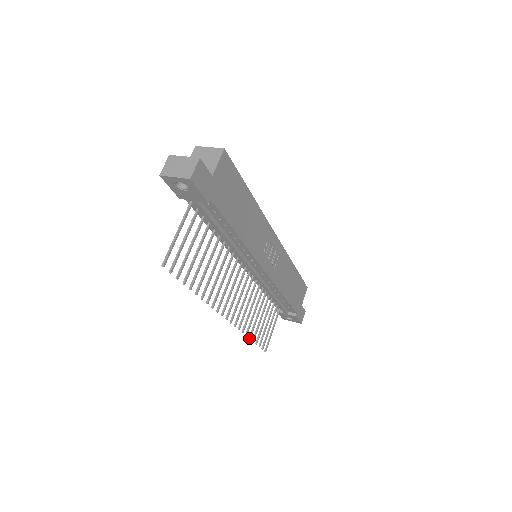
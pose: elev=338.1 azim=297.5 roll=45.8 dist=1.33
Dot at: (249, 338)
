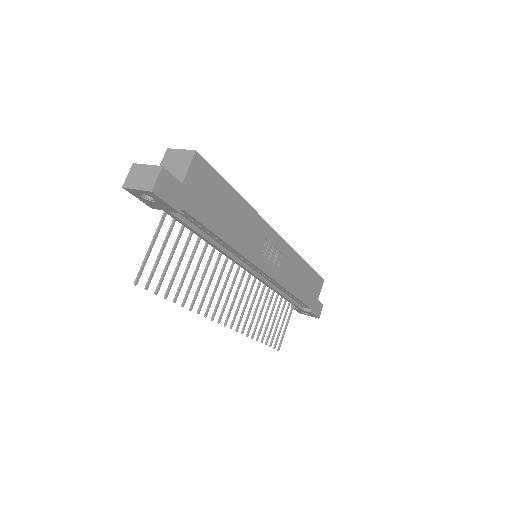
Dot at: (256, 340)
